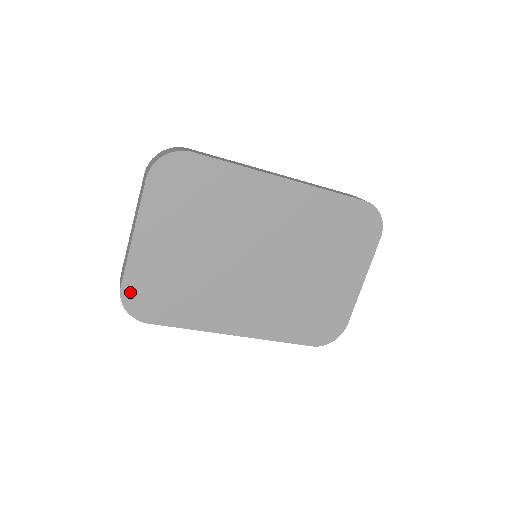
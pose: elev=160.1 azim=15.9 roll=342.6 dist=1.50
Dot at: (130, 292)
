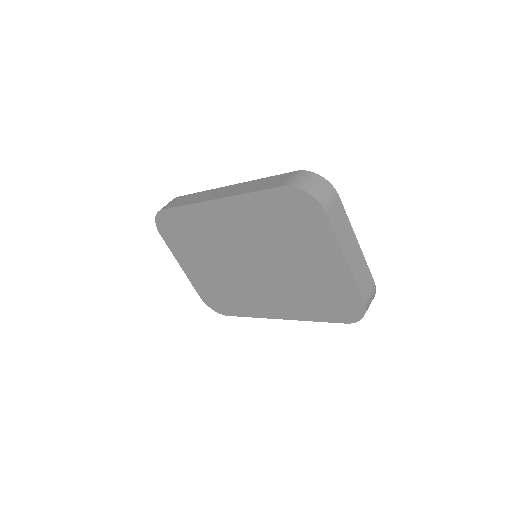
Dot at: (206, 299)
